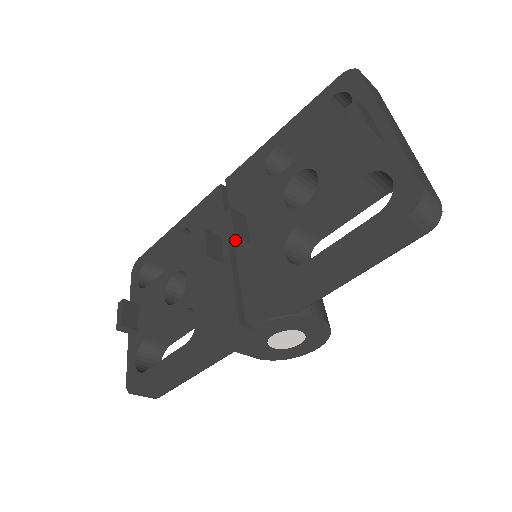
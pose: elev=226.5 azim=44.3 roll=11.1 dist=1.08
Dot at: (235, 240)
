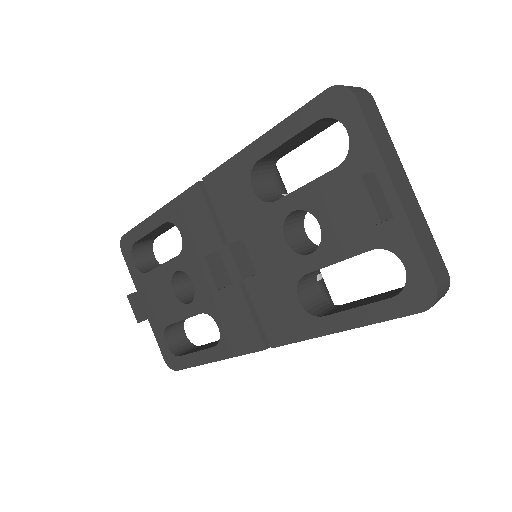
Dot at: (243, 279)
